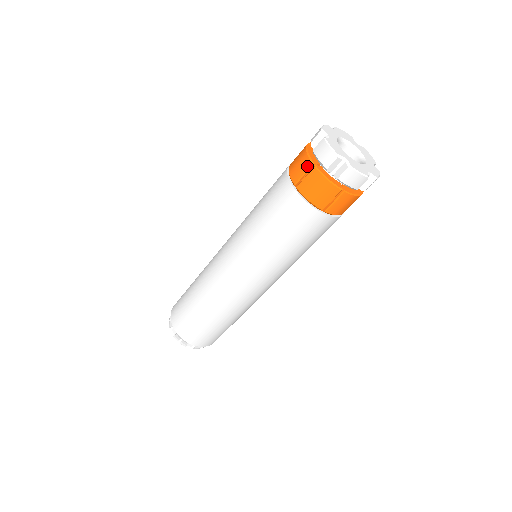
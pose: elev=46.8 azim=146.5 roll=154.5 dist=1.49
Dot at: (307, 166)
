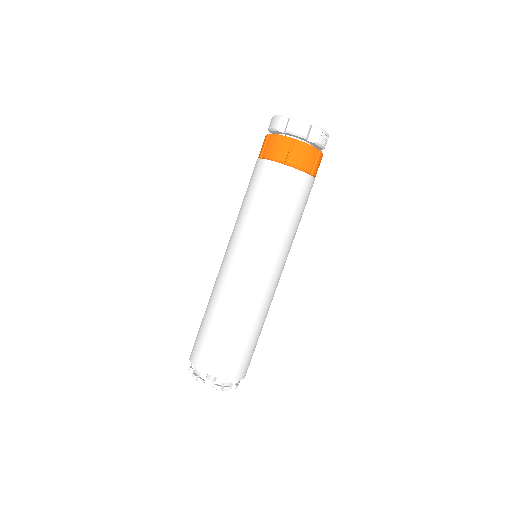
Dot at: (265, 139)
